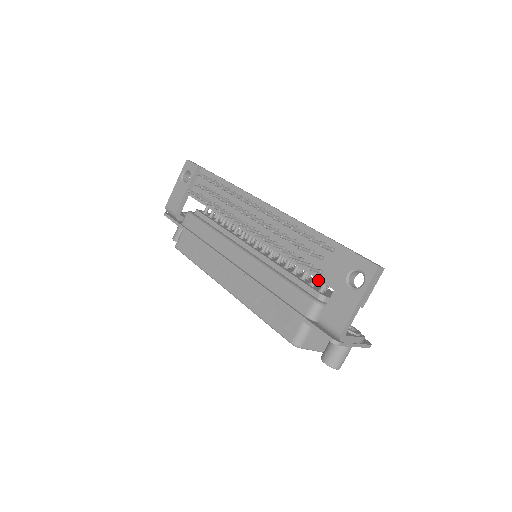
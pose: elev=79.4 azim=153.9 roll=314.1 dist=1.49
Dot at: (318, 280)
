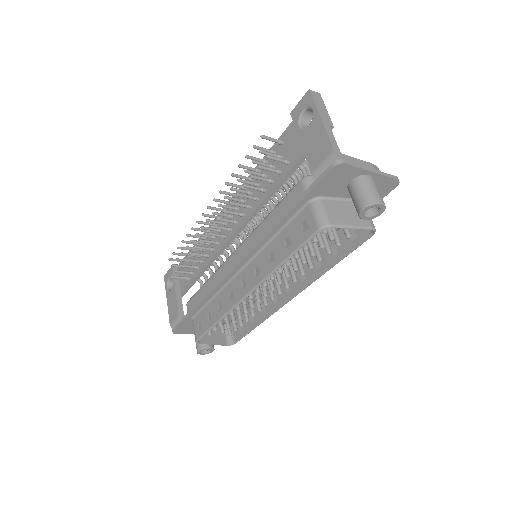
Dot at: occluded
